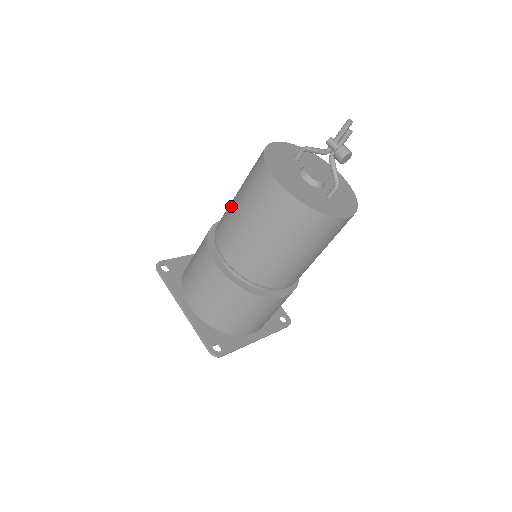
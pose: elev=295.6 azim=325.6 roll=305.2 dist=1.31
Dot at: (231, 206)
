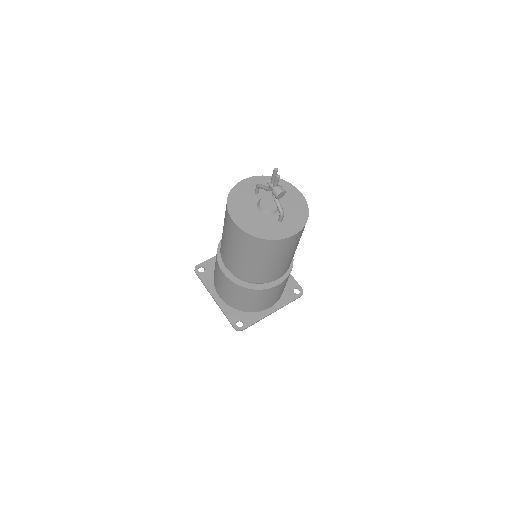
Dot at: occluded
